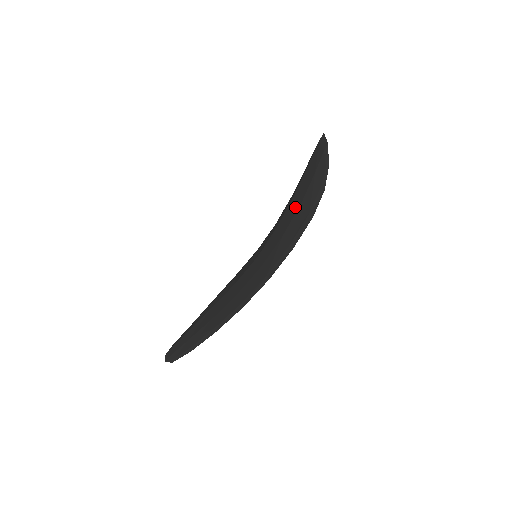
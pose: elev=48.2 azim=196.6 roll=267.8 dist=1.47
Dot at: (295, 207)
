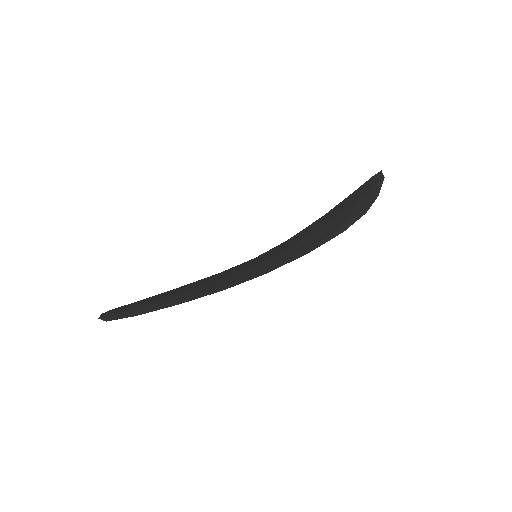
Dot at: (323, 222)
